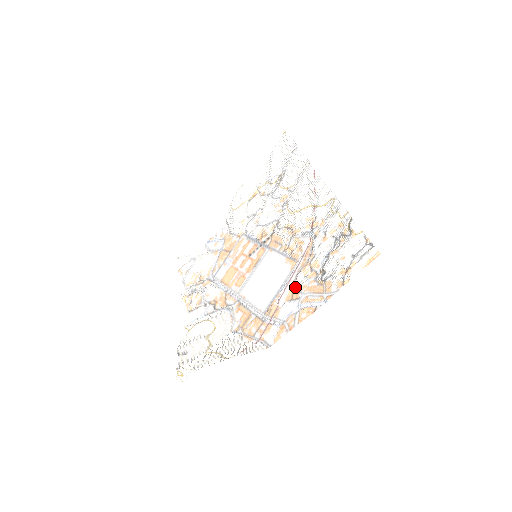
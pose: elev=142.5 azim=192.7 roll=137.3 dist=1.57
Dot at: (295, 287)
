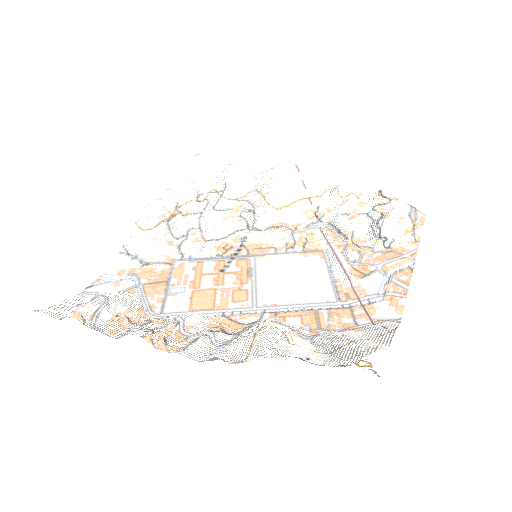
Dot at: (356, 264)
